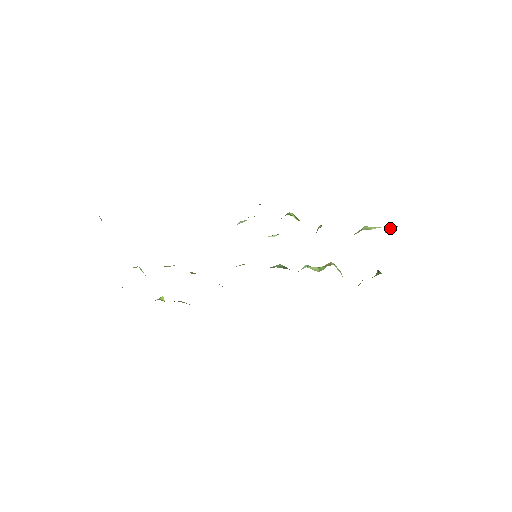
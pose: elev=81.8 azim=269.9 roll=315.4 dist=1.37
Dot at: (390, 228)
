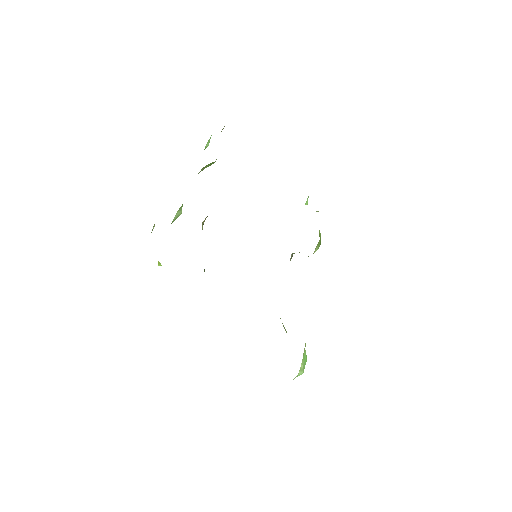
Dot at: occluded
